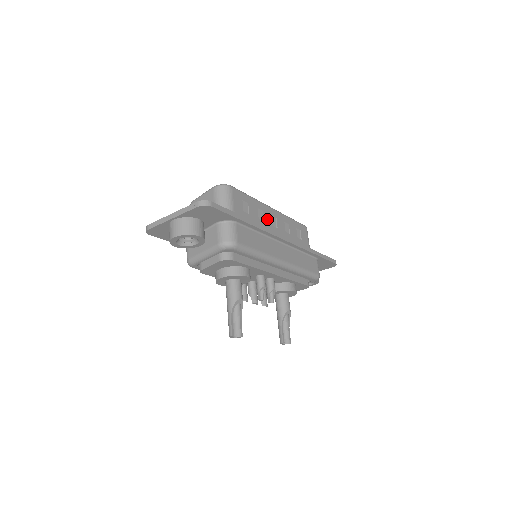
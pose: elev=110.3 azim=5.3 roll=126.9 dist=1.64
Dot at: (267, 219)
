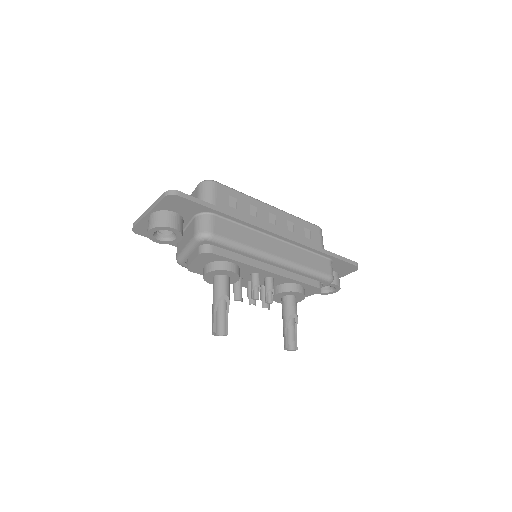
Dot at: (262, 215)
